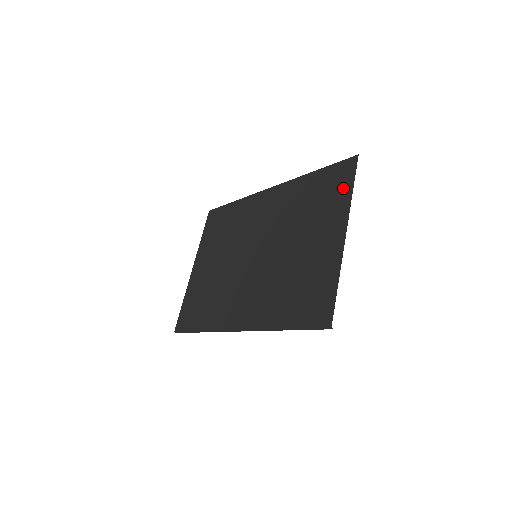
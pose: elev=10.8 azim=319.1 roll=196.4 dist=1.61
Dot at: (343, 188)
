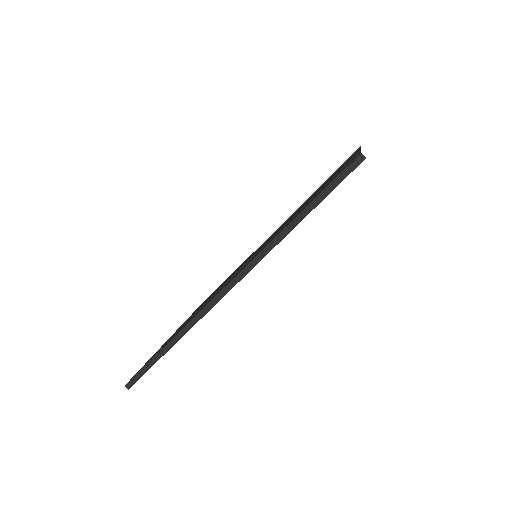
Dot at: (350, 157)
